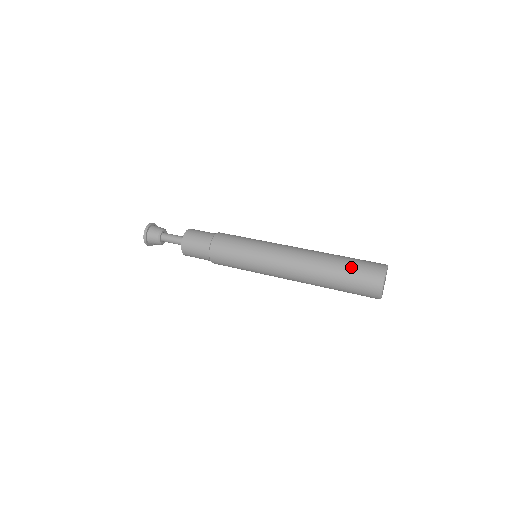
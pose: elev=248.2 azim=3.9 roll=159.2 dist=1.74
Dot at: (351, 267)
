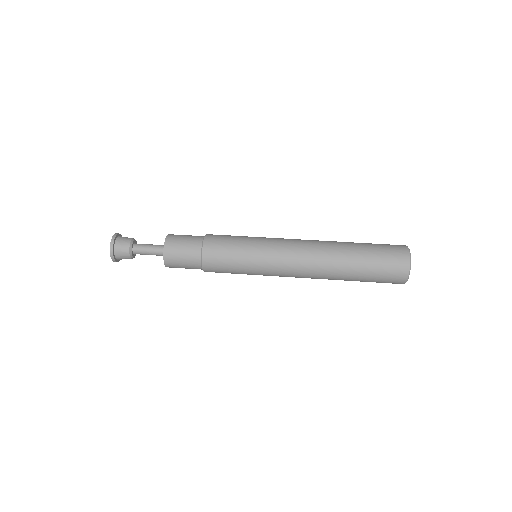
Dot at: (372, 269)
